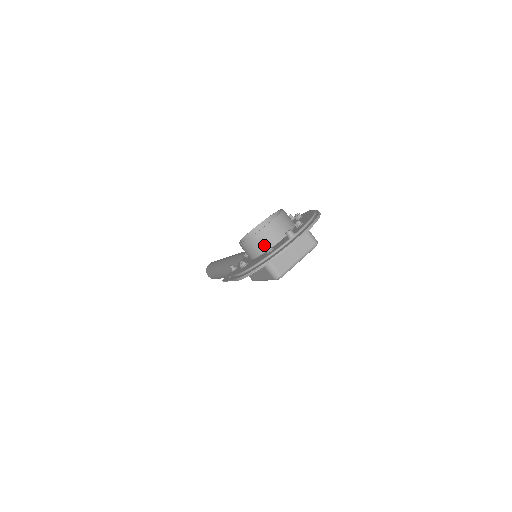
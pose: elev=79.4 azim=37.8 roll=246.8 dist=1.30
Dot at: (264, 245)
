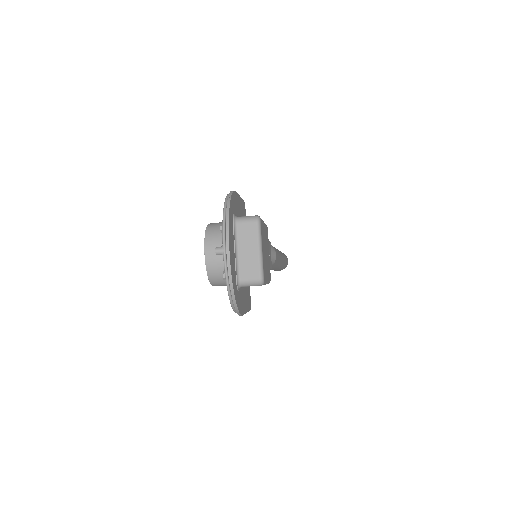
Dot at: occluded
